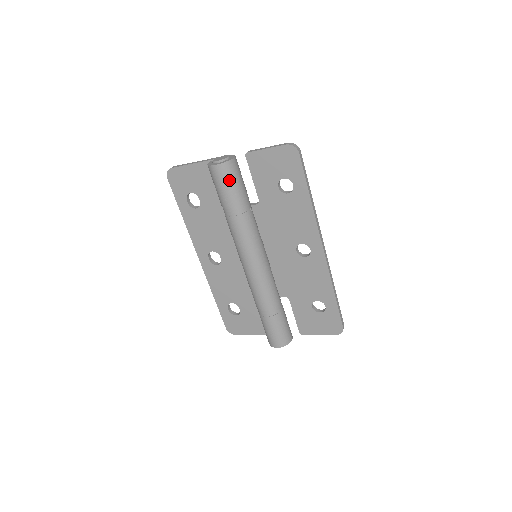
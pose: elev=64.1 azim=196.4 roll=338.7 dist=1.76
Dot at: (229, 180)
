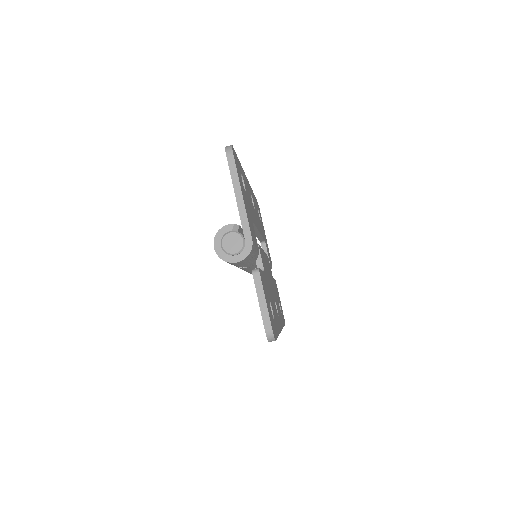
Dot at: occluded
